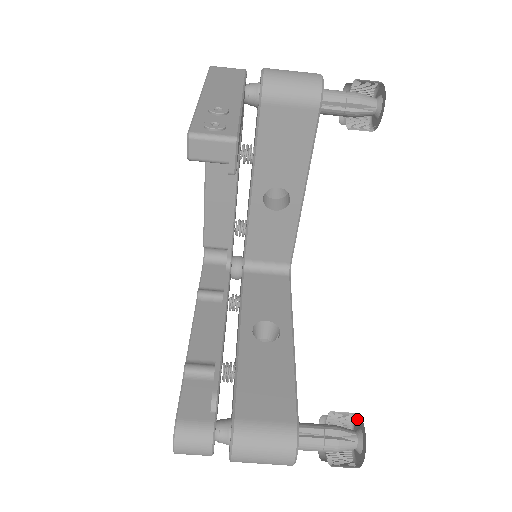
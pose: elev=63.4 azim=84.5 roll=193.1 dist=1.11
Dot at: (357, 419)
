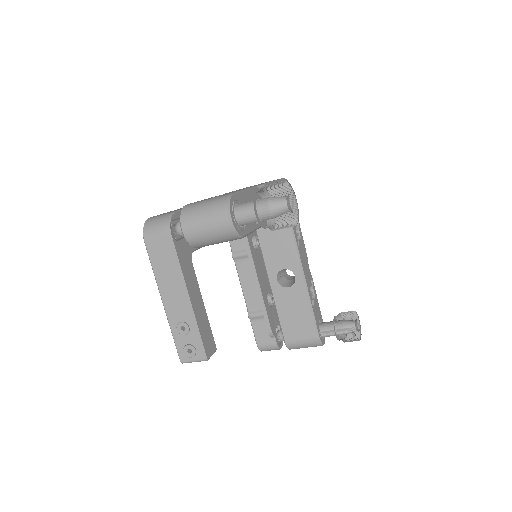
Dot at: occluded
